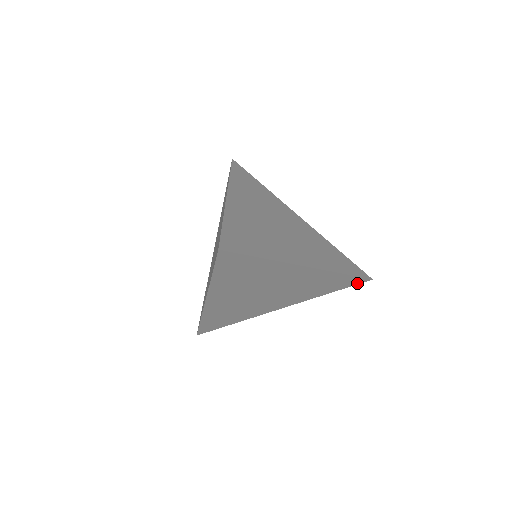
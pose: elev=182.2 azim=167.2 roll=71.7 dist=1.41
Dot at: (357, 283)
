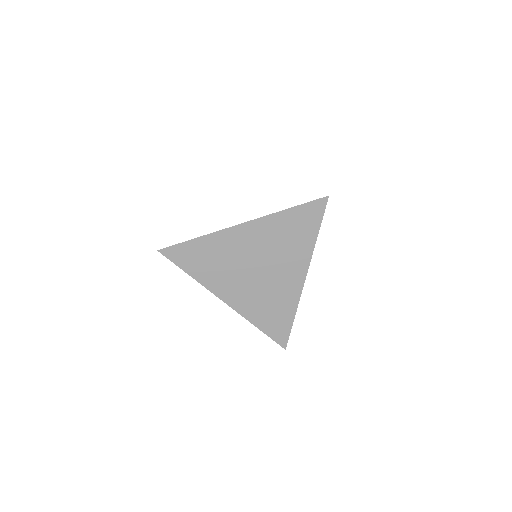
Dot at: (322, 209)
